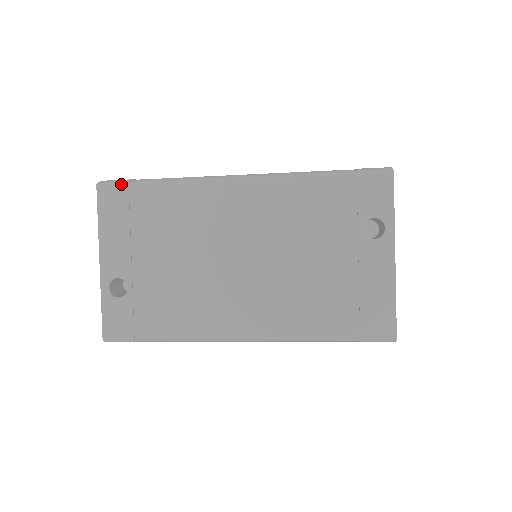
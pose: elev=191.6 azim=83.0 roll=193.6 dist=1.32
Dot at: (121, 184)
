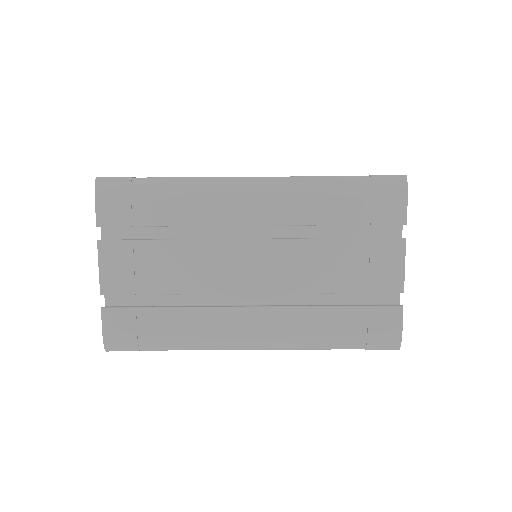
Dot at: occluded
